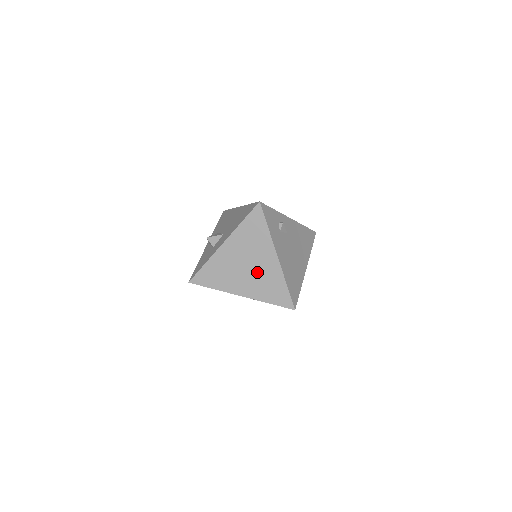
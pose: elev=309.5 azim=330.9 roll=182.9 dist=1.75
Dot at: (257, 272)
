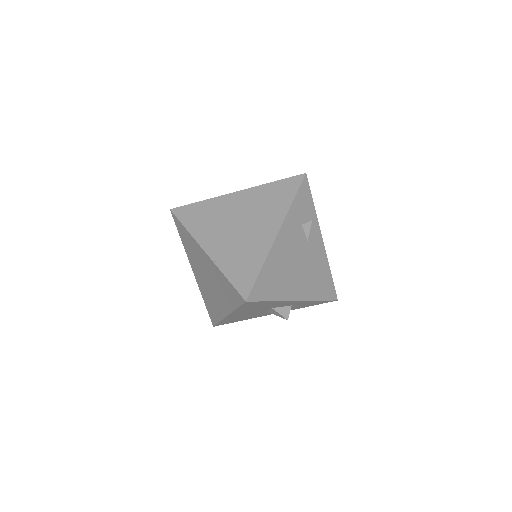
Dot at: (243, 236)
